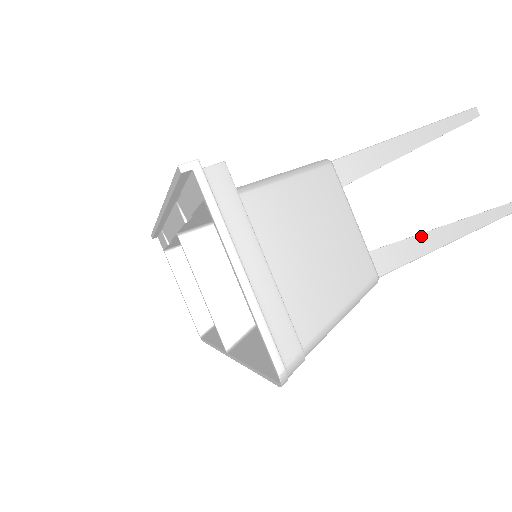
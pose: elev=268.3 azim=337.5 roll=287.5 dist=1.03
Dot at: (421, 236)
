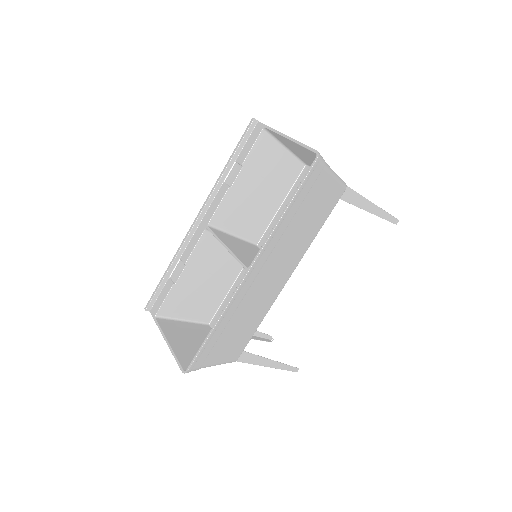
Dot at: occluded
